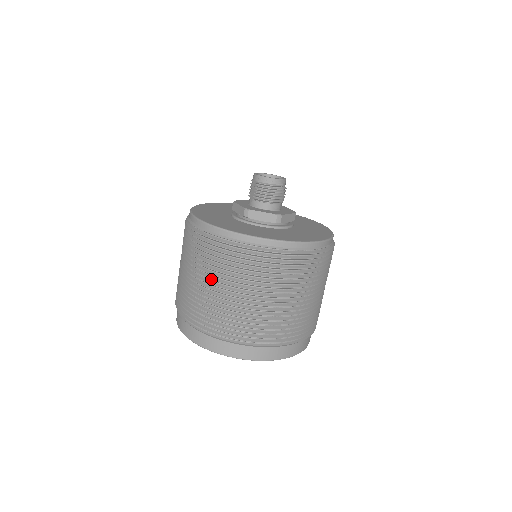
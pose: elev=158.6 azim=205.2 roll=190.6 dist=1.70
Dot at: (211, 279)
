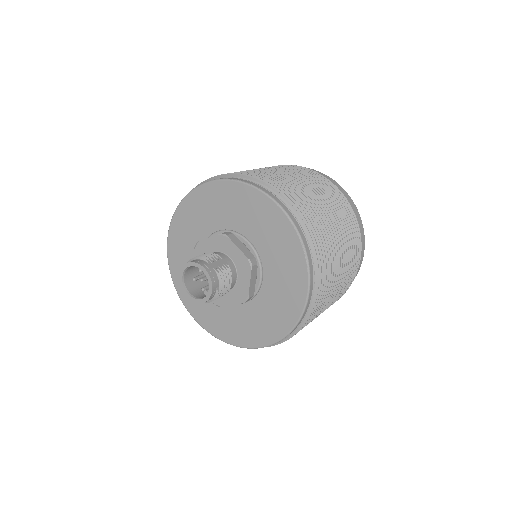
Dot at: occluded
